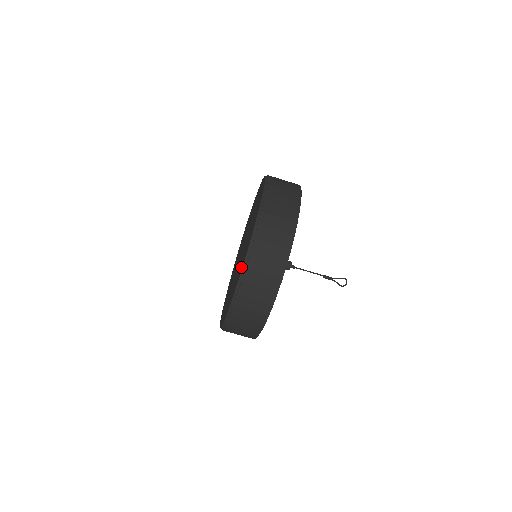
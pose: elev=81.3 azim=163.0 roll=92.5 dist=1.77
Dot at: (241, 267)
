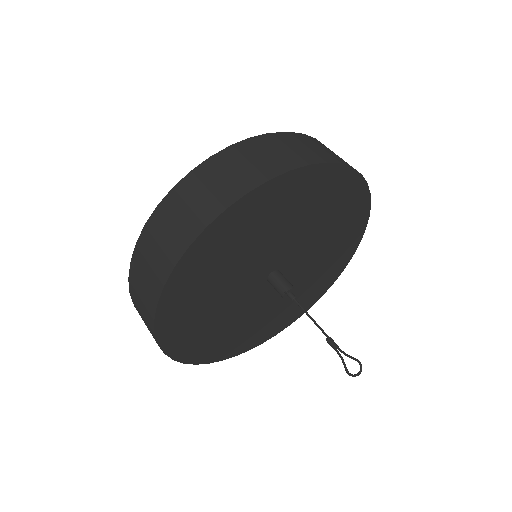
Dot at: occluded
